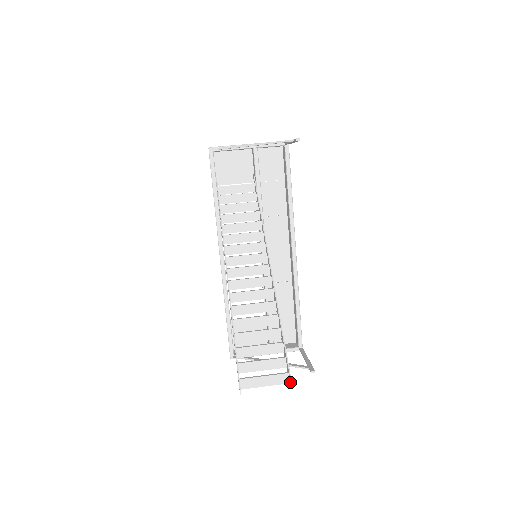
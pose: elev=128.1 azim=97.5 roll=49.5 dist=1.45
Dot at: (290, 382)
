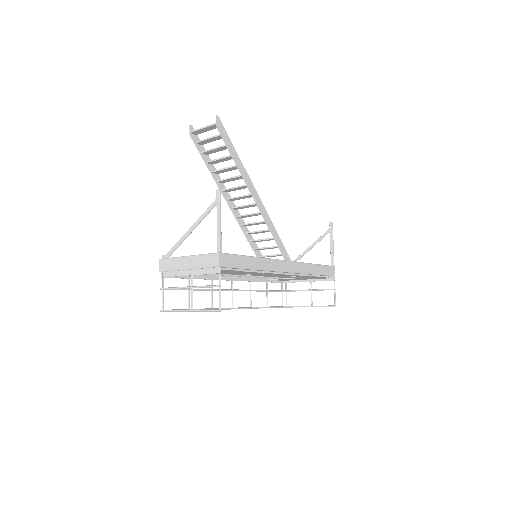
Dot at: (218, 119)
